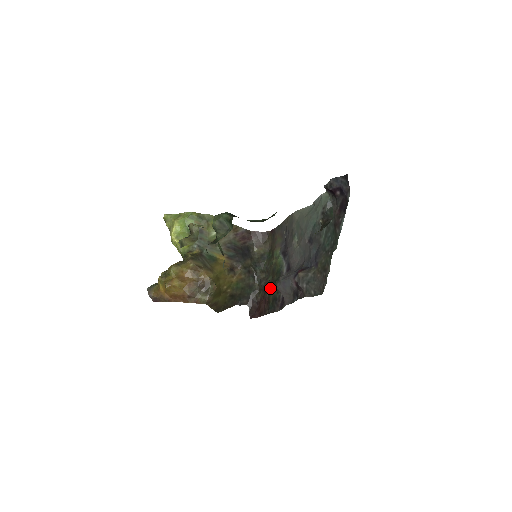
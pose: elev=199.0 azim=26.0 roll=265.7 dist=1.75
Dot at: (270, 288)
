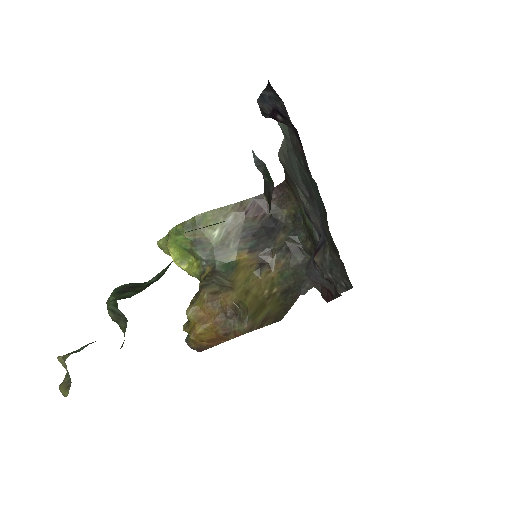
Dot at: occluded
